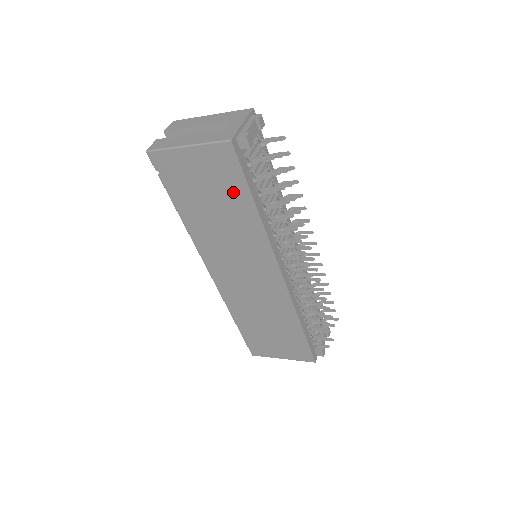
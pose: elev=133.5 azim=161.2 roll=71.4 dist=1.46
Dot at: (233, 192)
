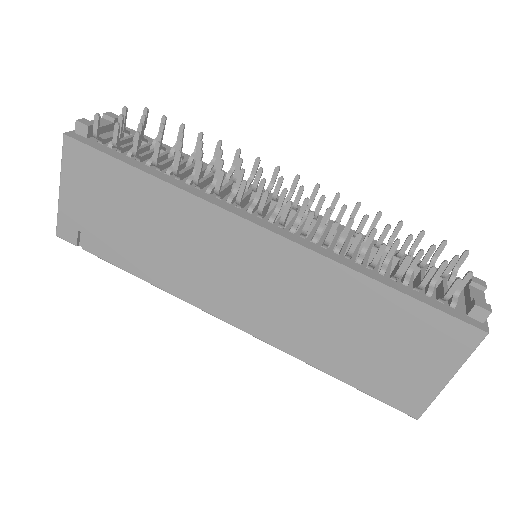
Dot at: (120, 184)
